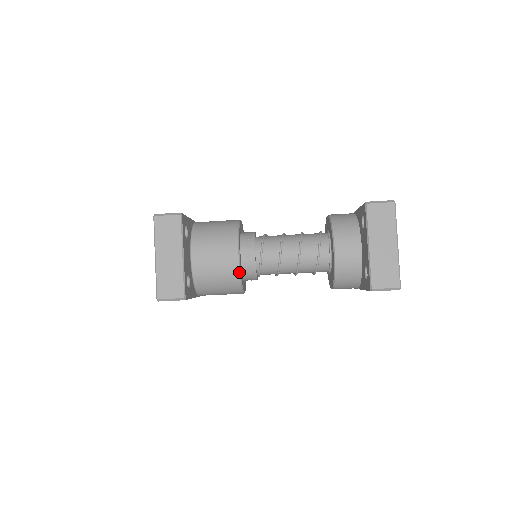
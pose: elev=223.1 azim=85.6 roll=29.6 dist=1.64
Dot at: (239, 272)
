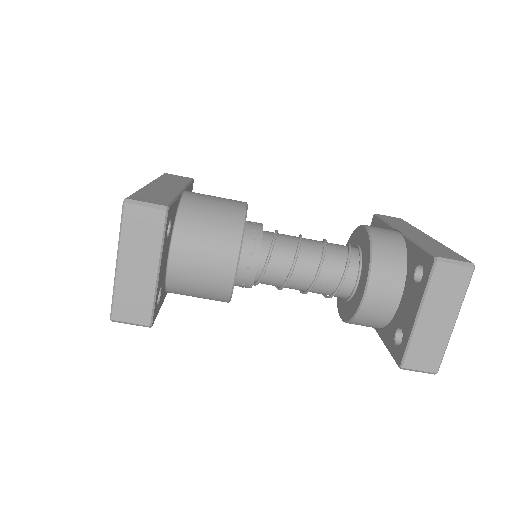
Dot at: (231, 289)
